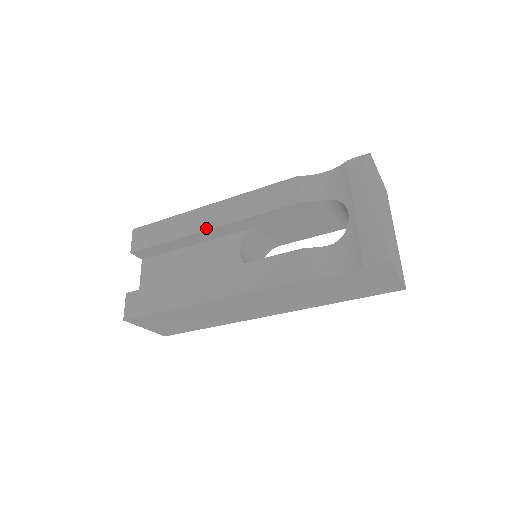
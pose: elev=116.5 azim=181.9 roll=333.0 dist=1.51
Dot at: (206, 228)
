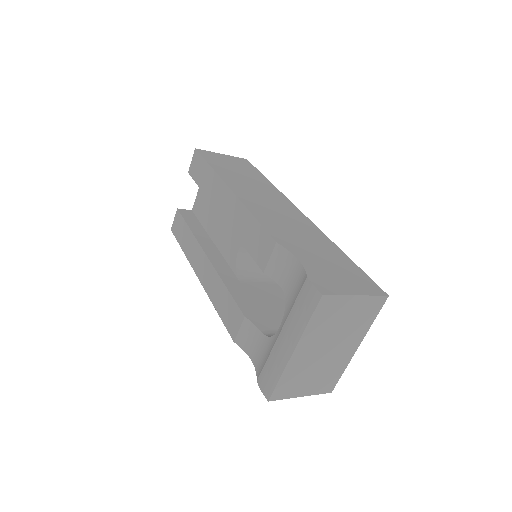
Dot at: (219, 211)
